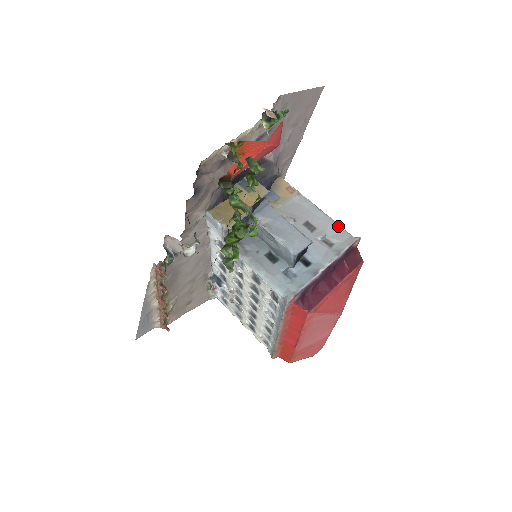
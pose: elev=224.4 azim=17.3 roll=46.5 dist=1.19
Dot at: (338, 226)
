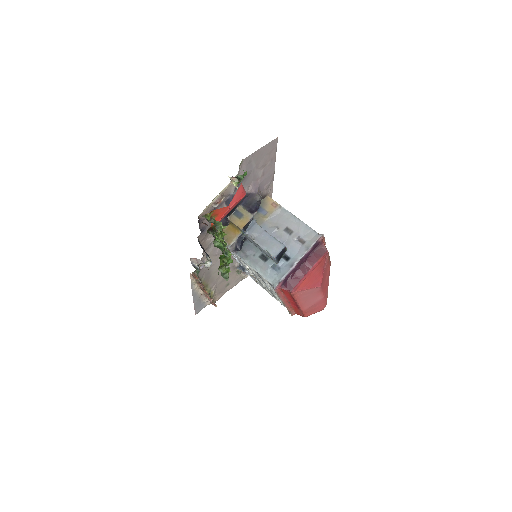
Dot at: (308, 228)
